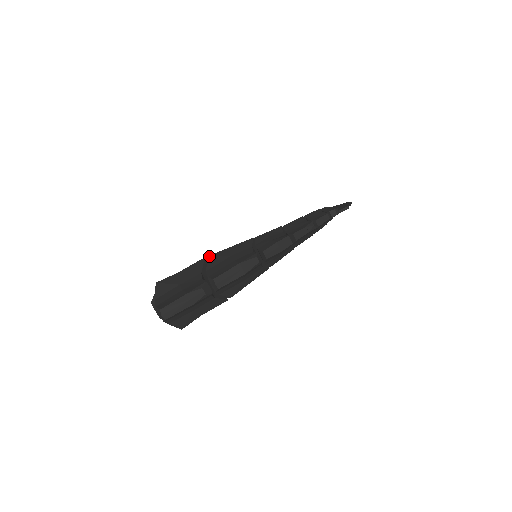
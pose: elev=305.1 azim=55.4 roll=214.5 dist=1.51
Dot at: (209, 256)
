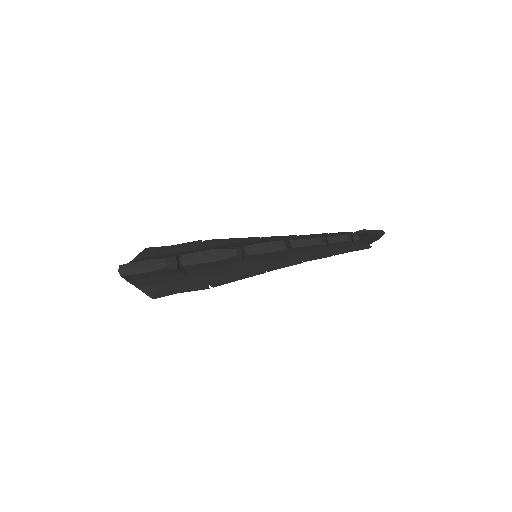
Dot at: (206, 240)
